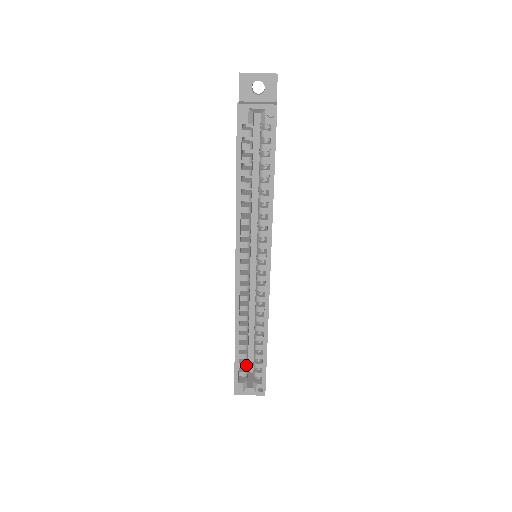
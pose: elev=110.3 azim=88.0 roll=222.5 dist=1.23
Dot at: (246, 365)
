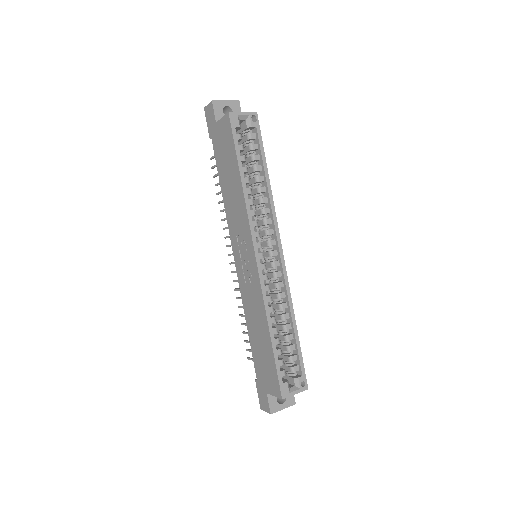
Dot at: (283, 362)
